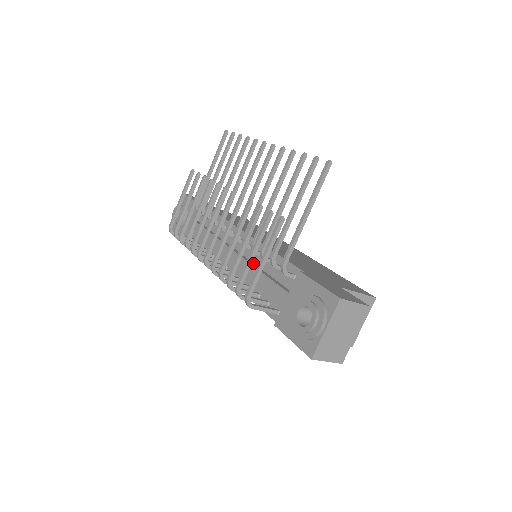
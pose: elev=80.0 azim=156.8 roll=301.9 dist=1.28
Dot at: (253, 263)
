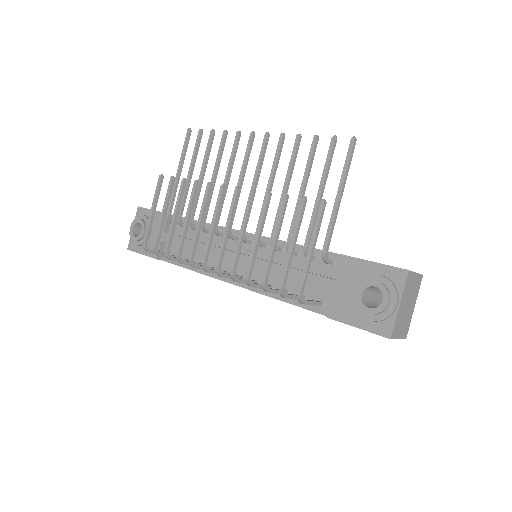
Dot at: occluded
